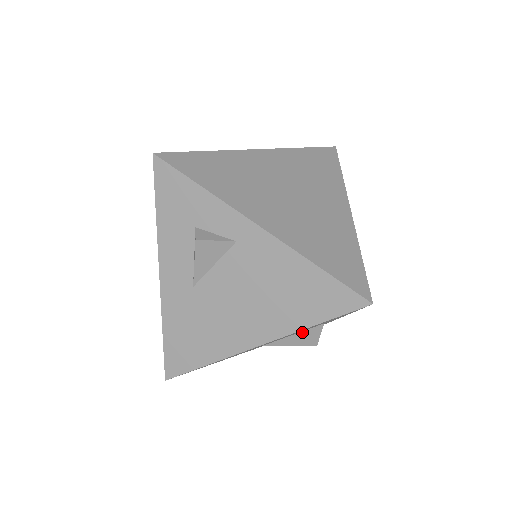
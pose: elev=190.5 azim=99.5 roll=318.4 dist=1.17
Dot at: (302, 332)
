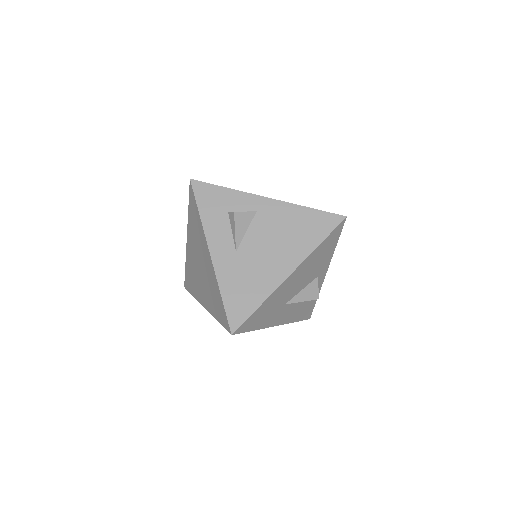
Dot at: (307, 287)
